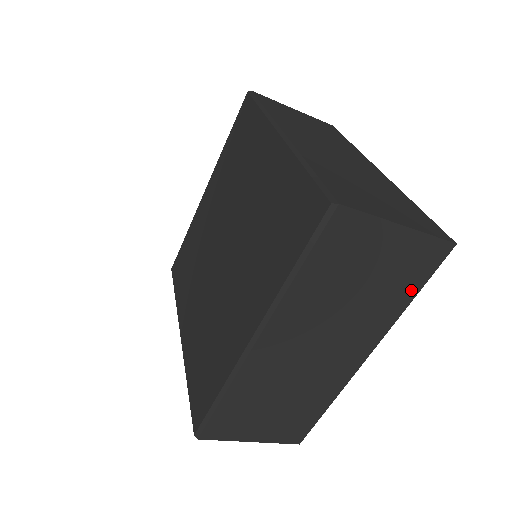
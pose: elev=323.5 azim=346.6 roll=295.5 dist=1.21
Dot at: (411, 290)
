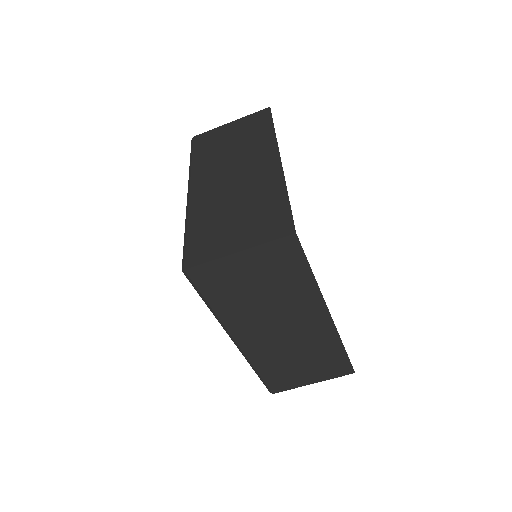
Dot at: (302, 271)
